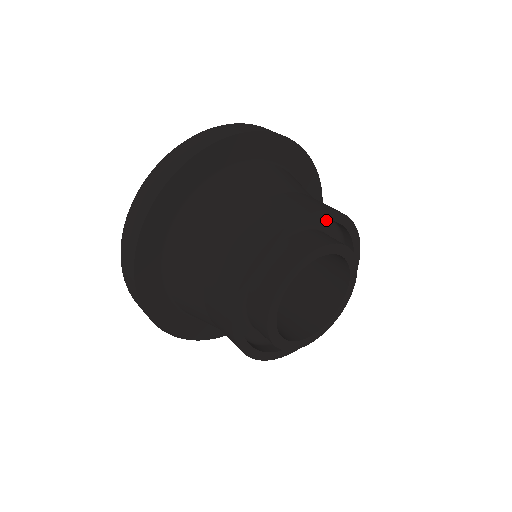
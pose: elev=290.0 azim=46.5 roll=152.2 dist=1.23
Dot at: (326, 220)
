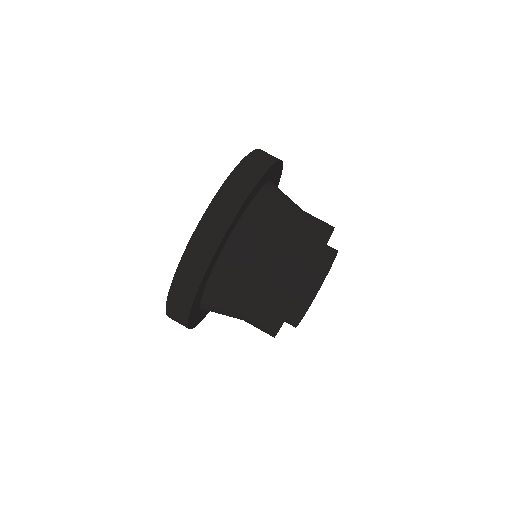
Dot at: occluded
